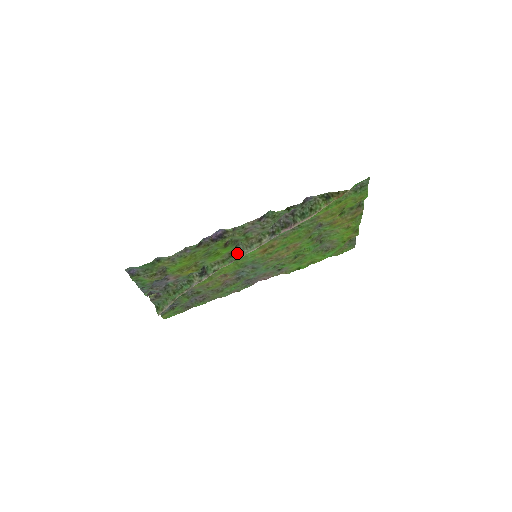
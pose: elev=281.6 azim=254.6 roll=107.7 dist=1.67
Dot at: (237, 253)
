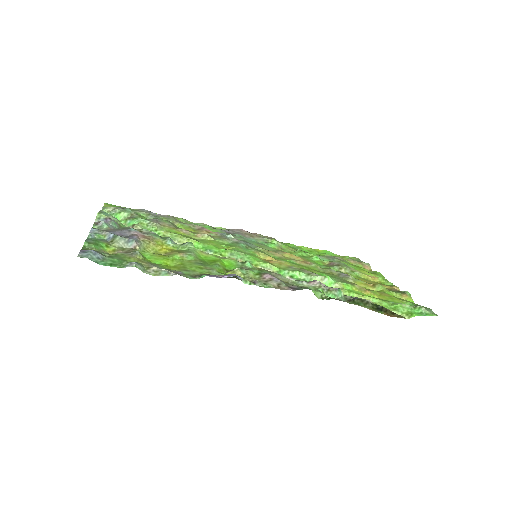
Dot at: occluded
